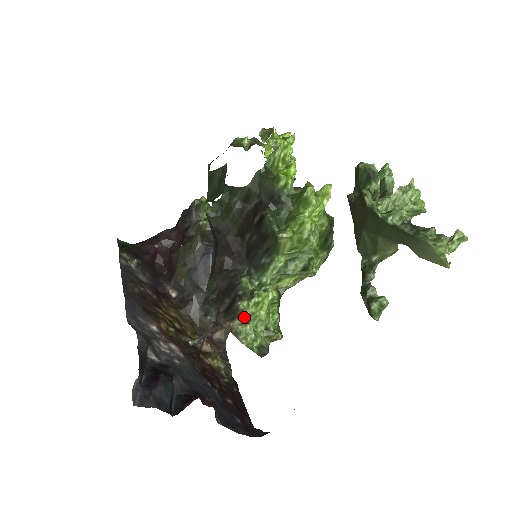
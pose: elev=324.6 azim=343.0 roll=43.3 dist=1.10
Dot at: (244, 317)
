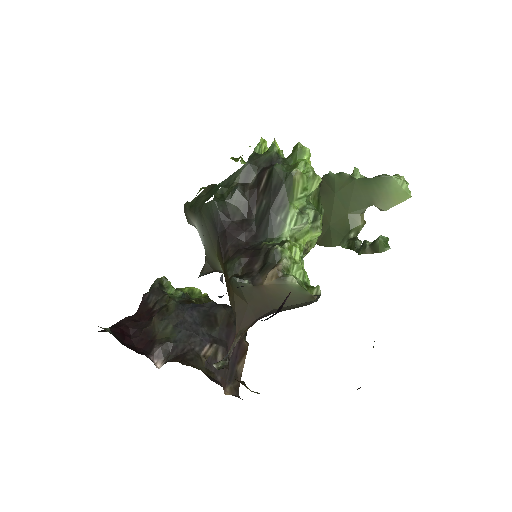
Dot at: (285, 258)
